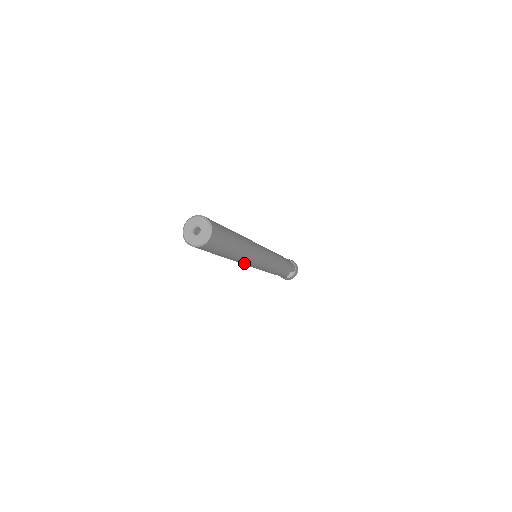
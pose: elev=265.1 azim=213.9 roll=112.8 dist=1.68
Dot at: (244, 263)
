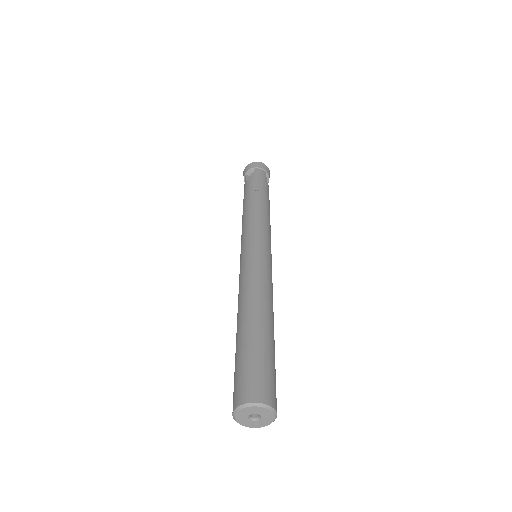
Dot at: occluded
